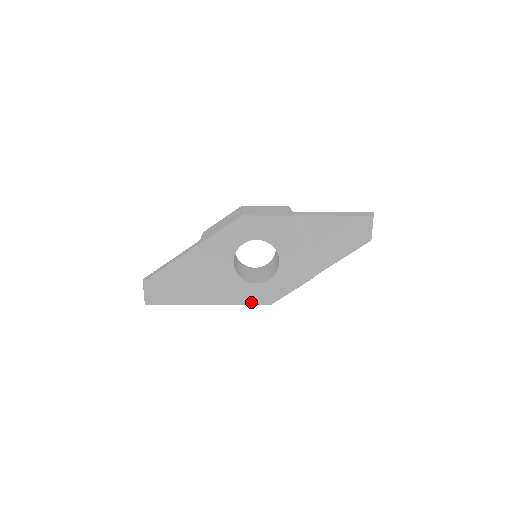
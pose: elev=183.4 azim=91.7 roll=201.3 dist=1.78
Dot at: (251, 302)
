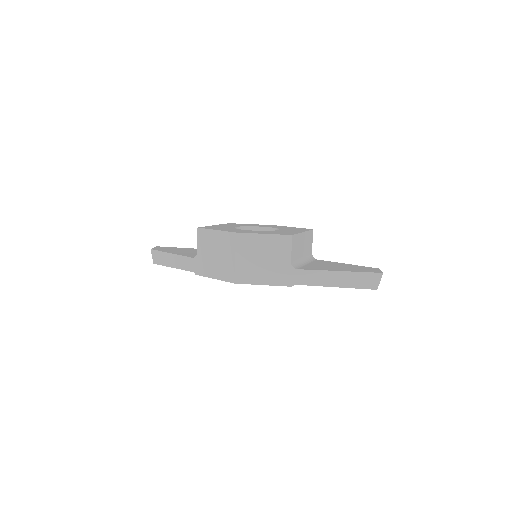
Dot at: occluded
